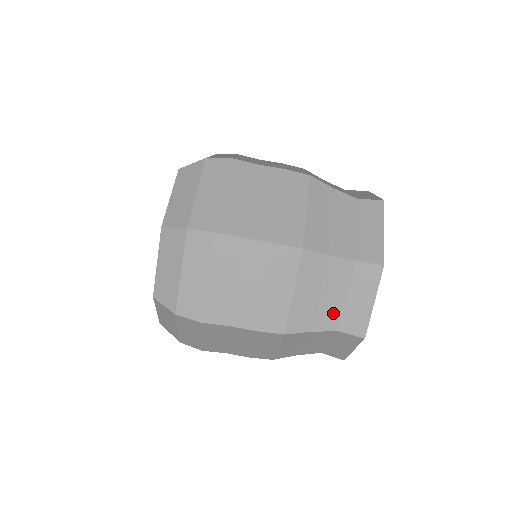
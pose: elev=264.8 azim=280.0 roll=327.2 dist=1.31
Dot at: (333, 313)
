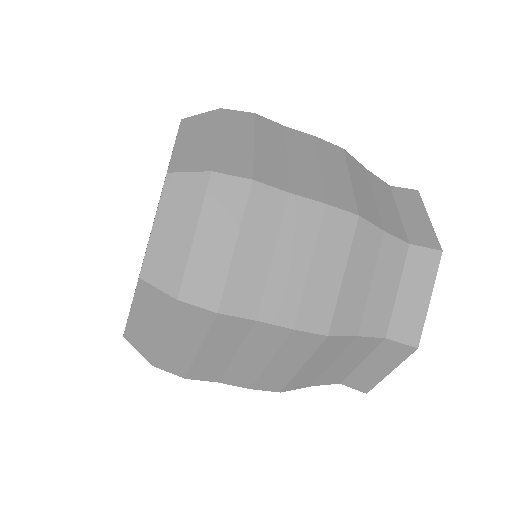
Dot at: occluded
